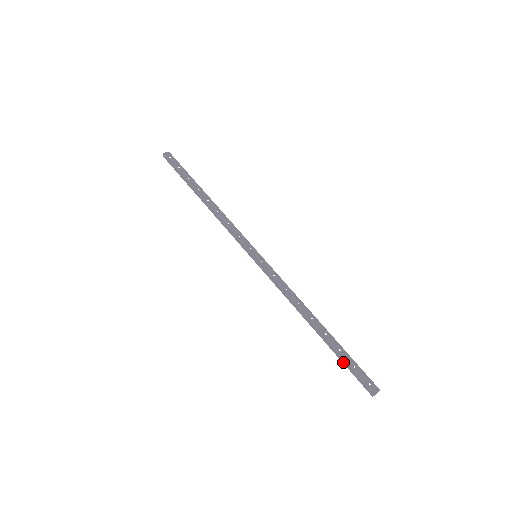
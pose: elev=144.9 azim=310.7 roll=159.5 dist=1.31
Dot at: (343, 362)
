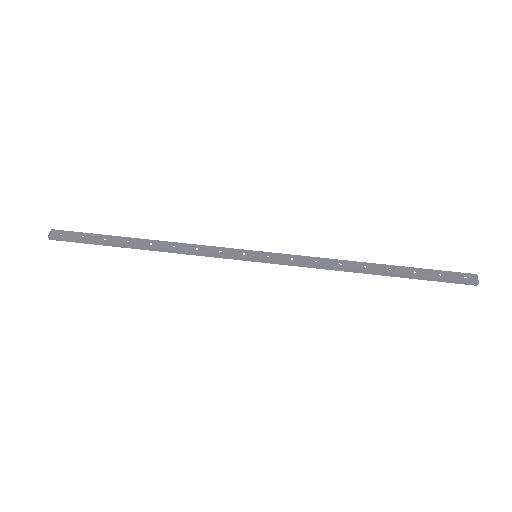
Dot at: (427, 280)
